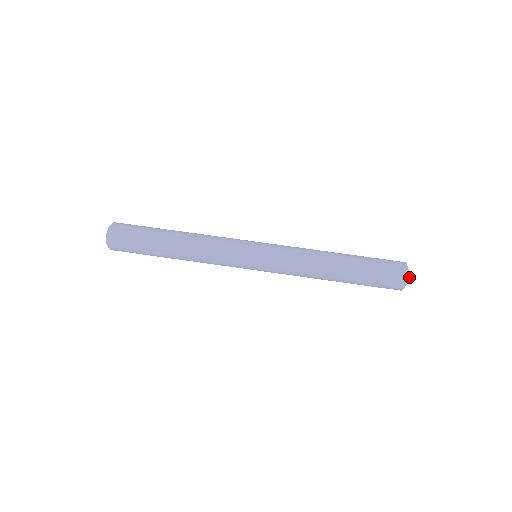
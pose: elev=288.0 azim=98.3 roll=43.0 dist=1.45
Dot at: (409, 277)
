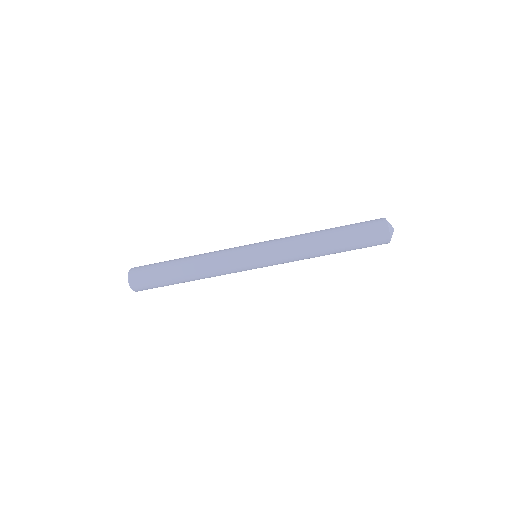
Dot at: (392, 234)
